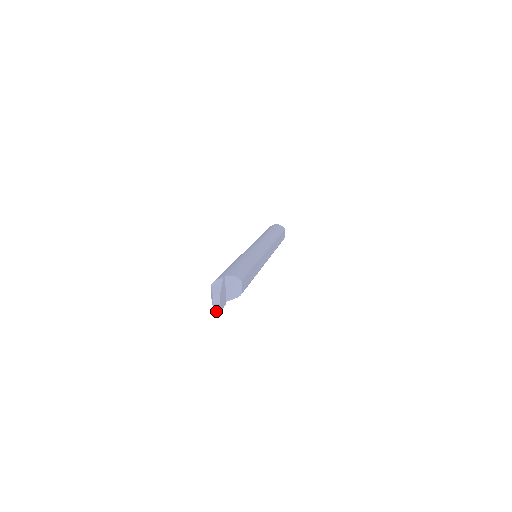
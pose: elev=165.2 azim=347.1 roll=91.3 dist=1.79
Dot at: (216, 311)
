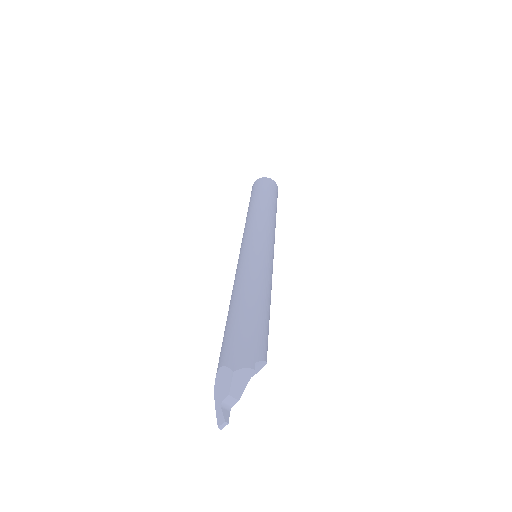
Dot at: (224, 426)
